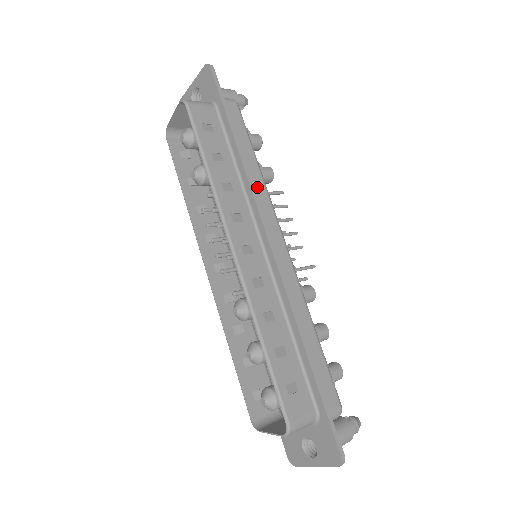
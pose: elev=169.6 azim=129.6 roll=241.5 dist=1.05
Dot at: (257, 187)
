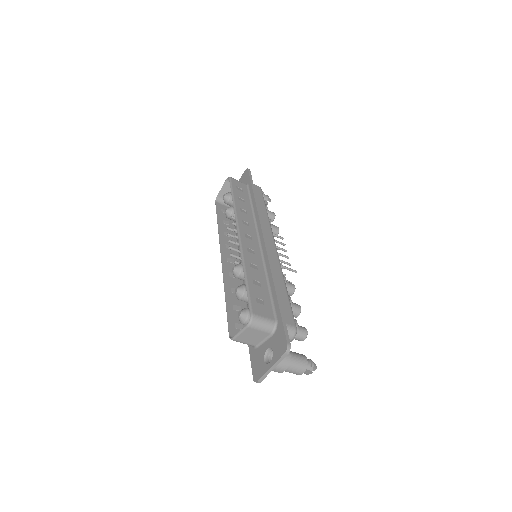
Dot at: (263, 218)
